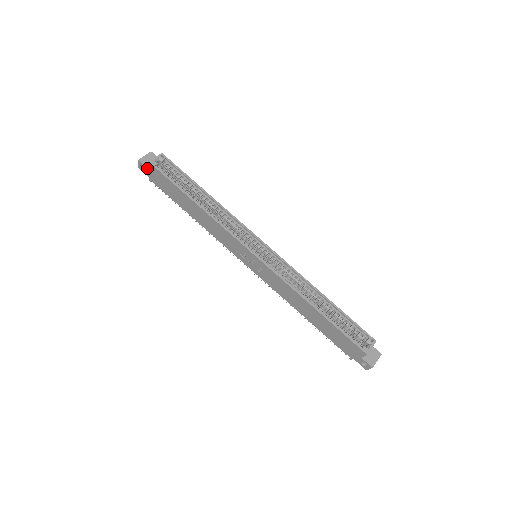
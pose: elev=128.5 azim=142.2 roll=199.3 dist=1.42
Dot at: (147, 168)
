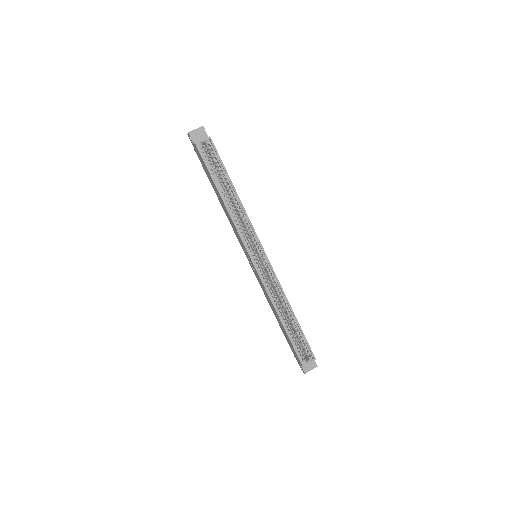
Dot at: (193, 143)
